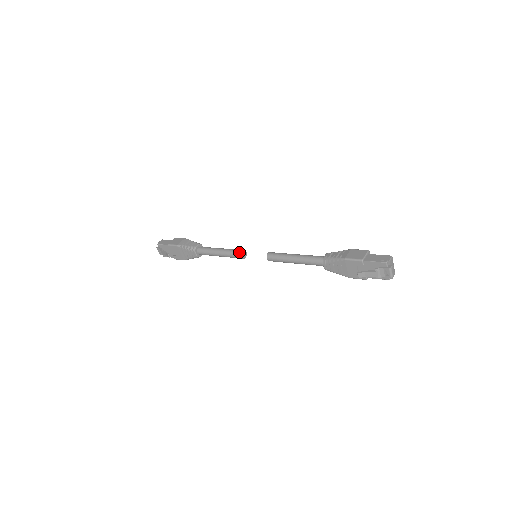
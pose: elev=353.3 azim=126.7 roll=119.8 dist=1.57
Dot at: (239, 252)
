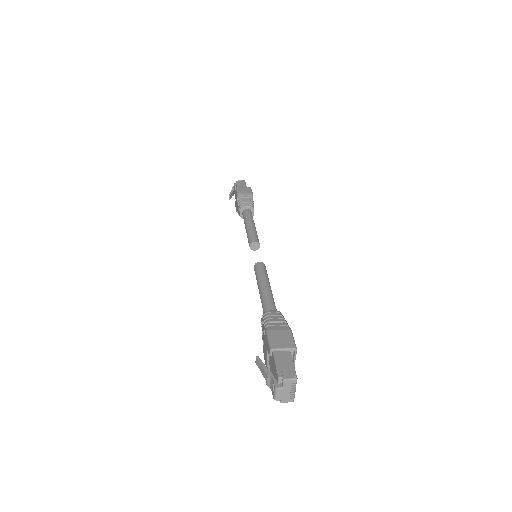
Dot at: (252, 240)
